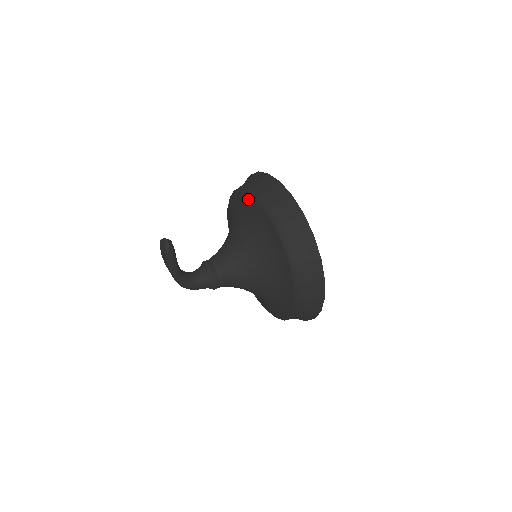
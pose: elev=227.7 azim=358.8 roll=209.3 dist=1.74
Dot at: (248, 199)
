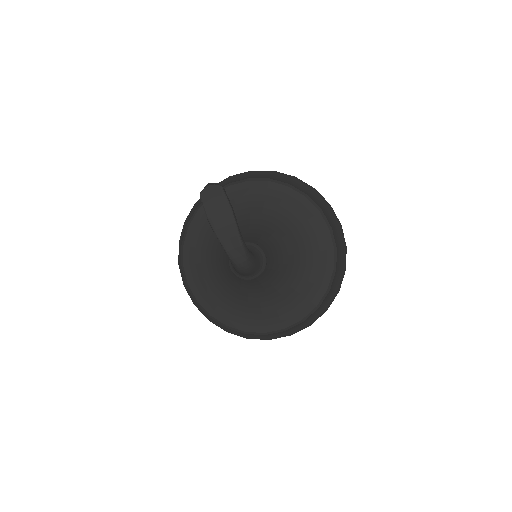
Dot at: occluded
